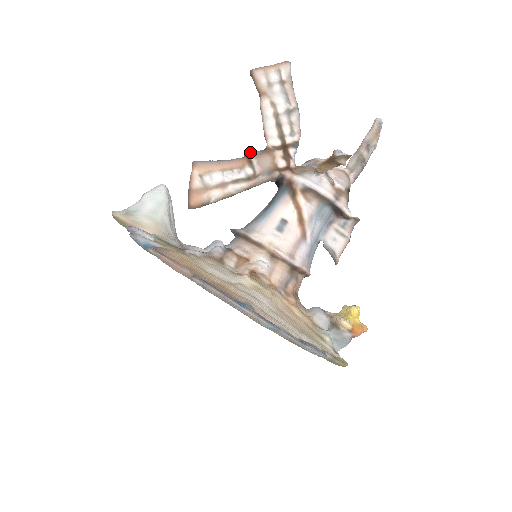
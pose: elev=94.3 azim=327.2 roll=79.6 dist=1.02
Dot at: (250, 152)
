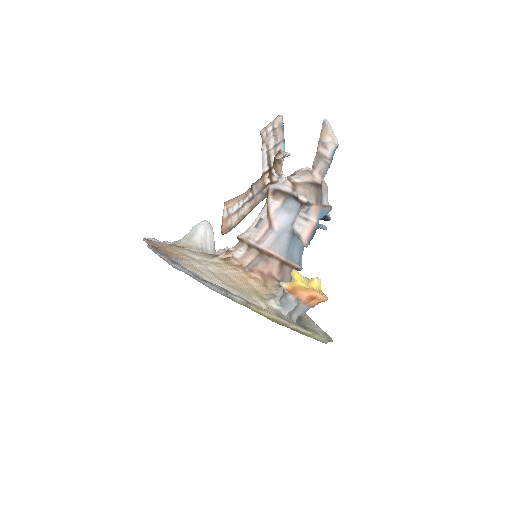
Dot at: (254, 183)
